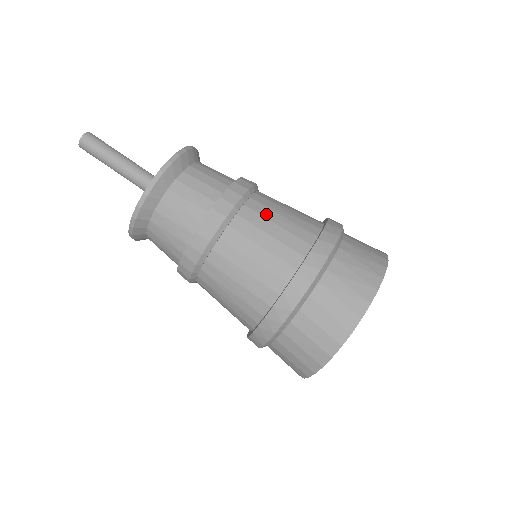
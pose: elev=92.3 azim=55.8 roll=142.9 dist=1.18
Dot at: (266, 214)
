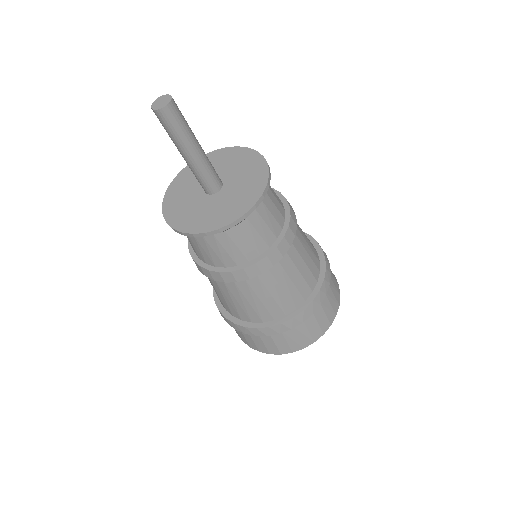
Dot at: (302, 241)
